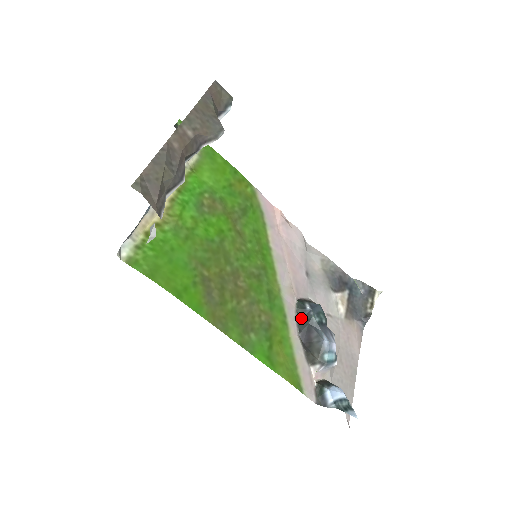
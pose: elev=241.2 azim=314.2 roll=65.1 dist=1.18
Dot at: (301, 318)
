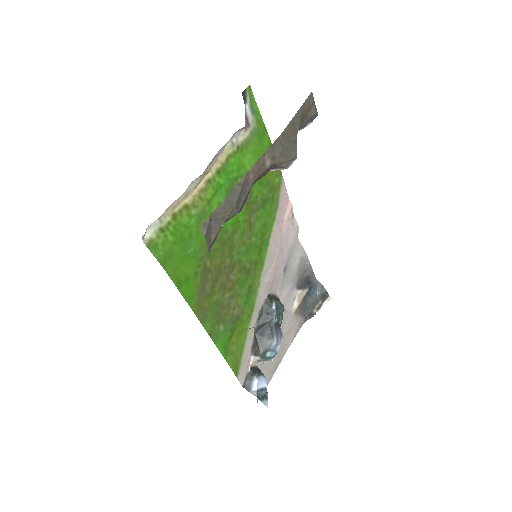
Dot at: (264, 313)
